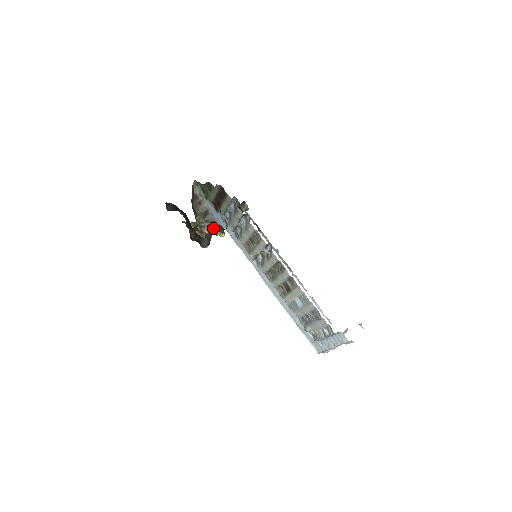
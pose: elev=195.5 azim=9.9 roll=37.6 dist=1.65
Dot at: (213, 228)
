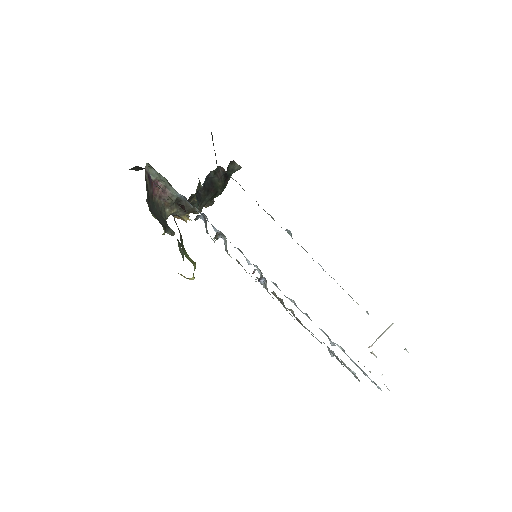
Dot at: occluded
